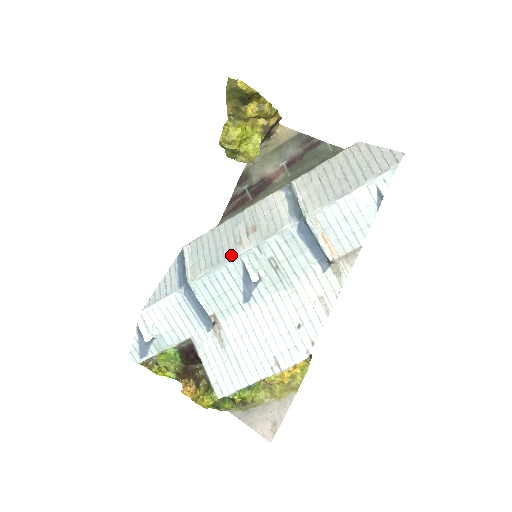
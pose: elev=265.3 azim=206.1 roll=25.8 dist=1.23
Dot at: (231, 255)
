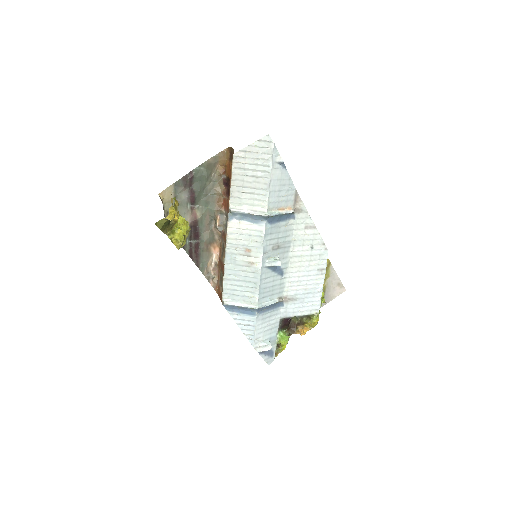
Dot at: (257, 273)
